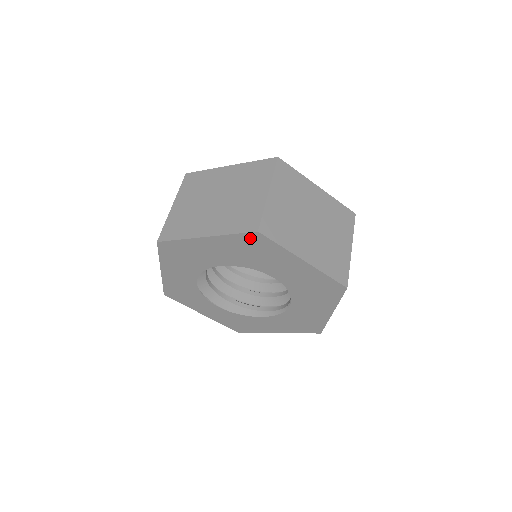
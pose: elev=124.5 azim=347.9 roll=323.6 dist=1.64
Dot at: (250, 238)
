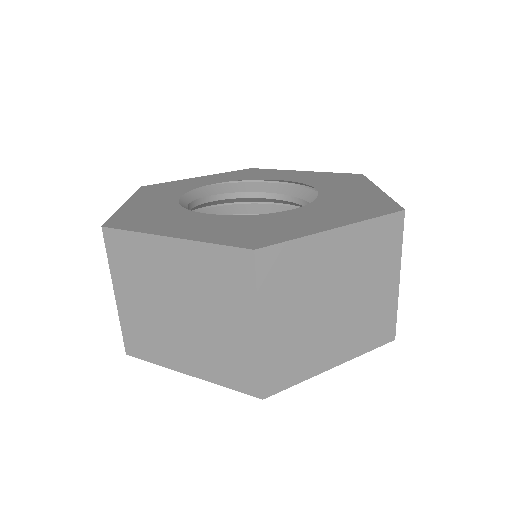
Dot at: occluded
